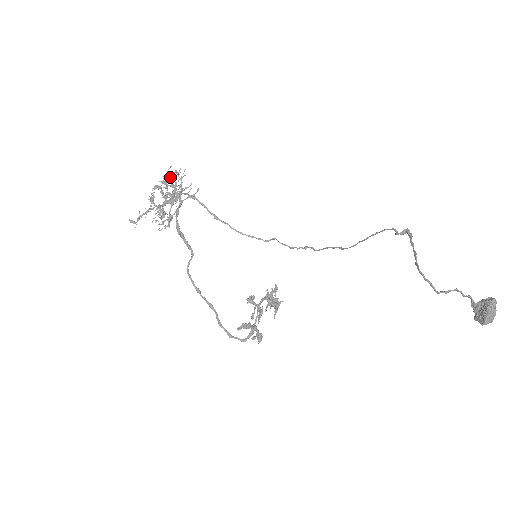
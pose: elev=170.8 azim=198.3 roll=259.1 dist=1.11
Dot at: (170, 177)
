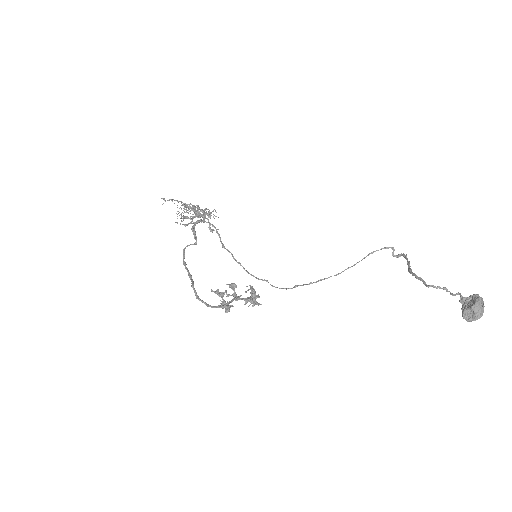
Dot at: occluded
